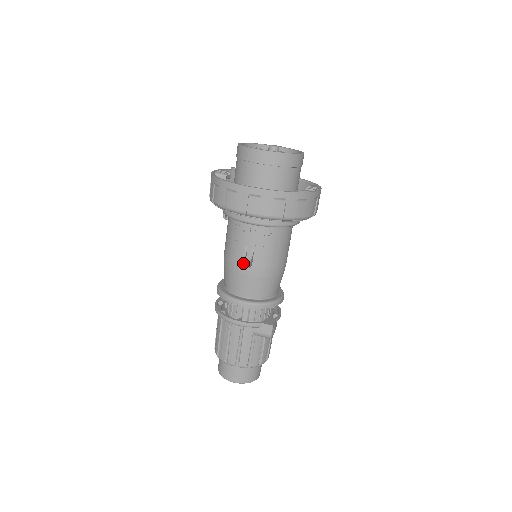
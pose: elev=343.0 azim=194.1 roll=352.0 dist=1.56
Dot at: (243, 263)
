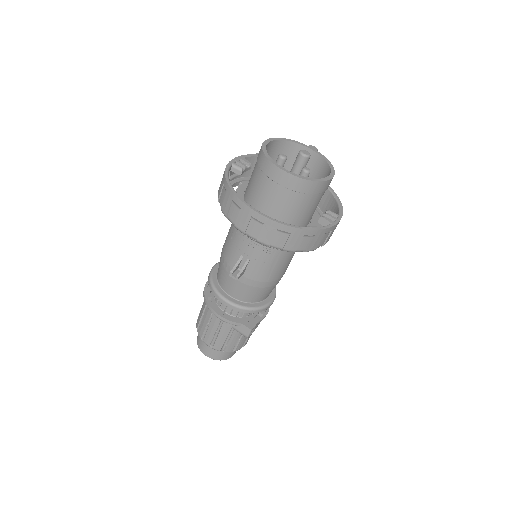
Dot at: (234, 271)
